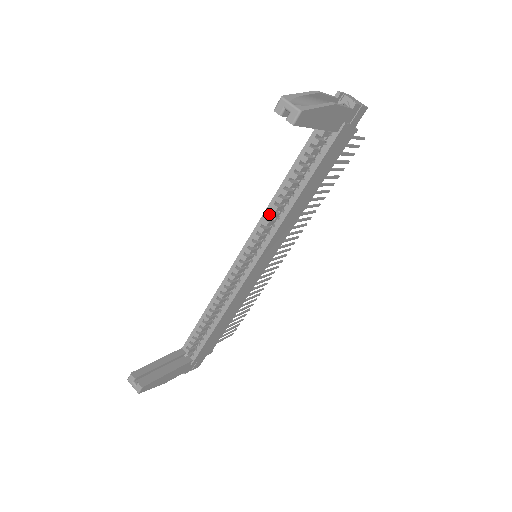
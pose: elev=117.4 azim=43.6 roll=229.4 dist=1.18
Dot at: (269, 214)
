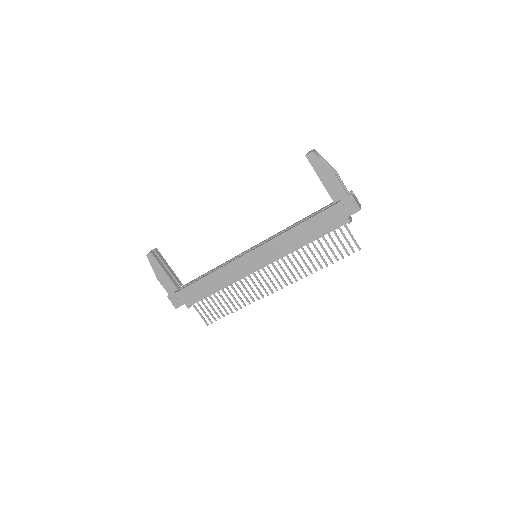
Dot at: (279, 233)
